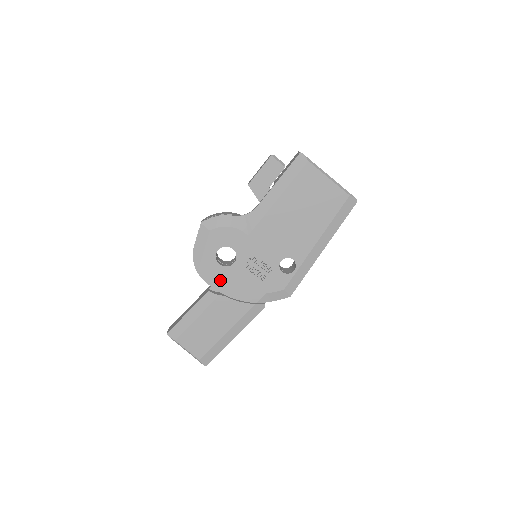
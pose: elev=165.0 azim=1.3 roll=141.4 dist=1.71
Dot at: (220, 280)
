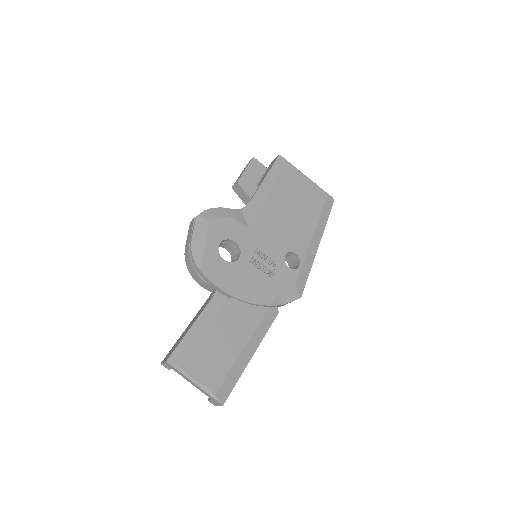
Dot at: (227, 279)
